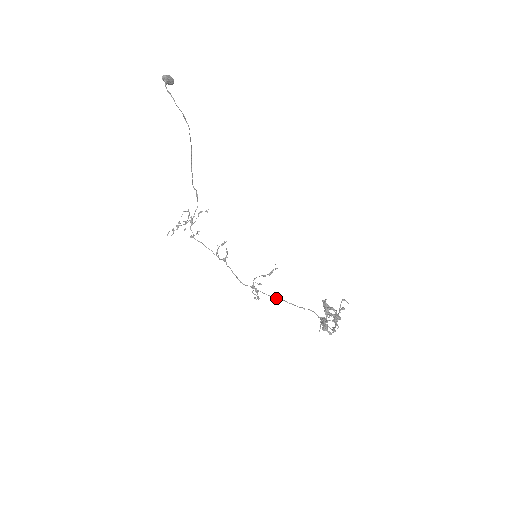
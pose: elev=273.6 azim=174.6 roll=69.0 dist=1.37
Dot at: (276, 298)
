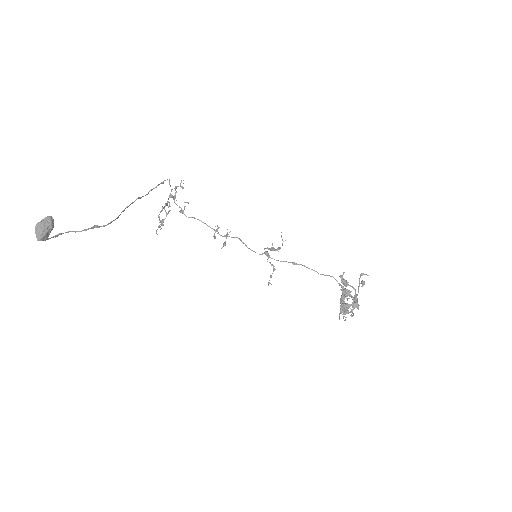
Dot at: occluded
